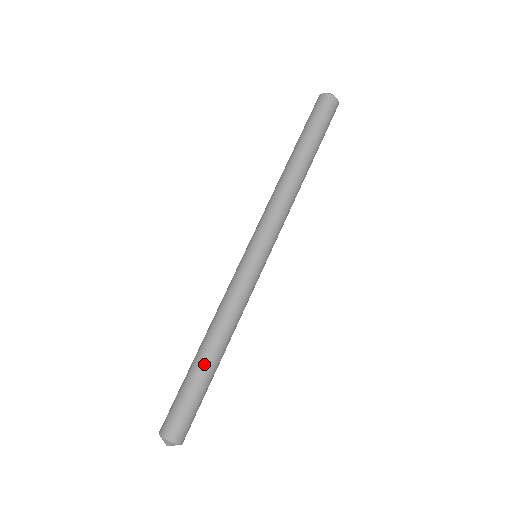
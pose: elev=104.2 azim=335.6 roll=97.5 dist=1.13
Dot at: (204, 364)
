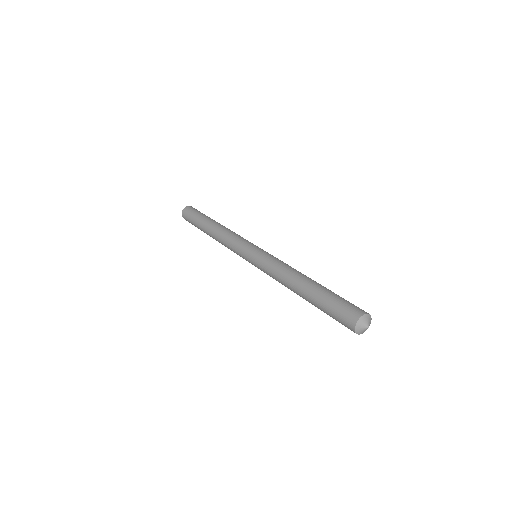
Dot at: (318, 284)
